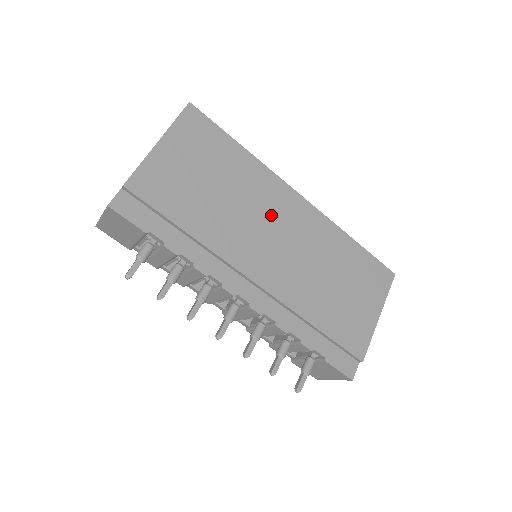
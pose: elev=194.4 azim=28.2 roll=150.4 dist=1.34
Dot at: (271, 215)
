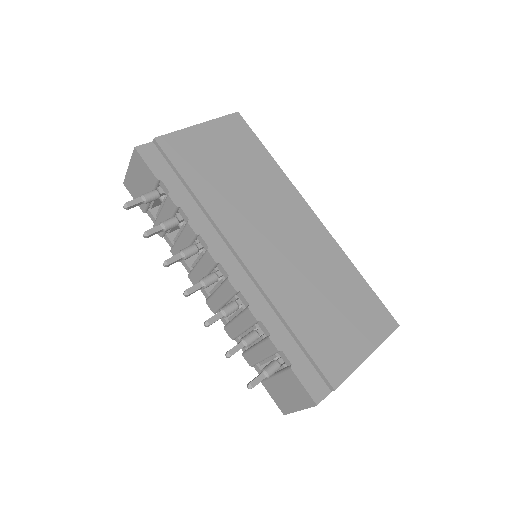
Dot at: (279, 216)
